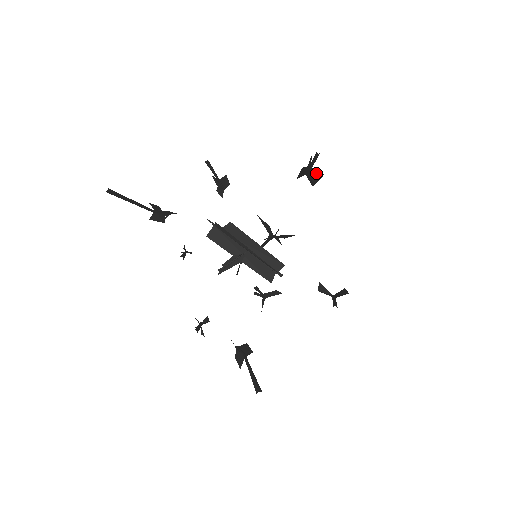
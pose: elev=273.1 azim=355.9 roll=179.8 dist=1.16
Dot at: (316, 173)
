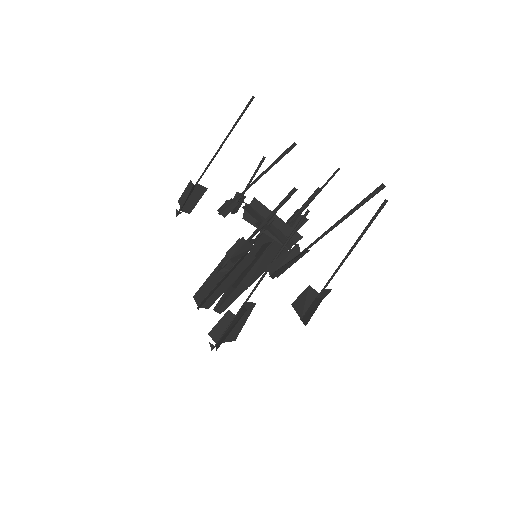
Dot at: occluded
